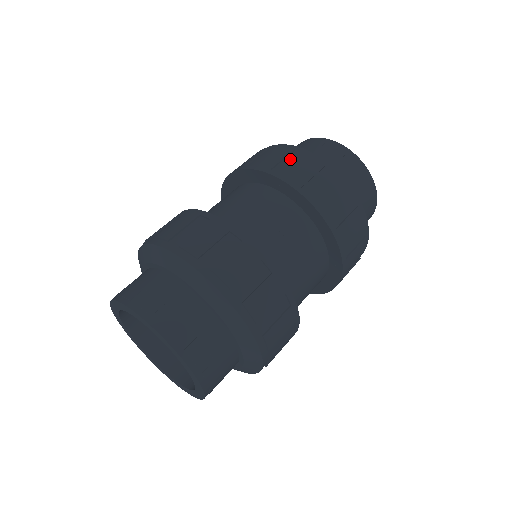
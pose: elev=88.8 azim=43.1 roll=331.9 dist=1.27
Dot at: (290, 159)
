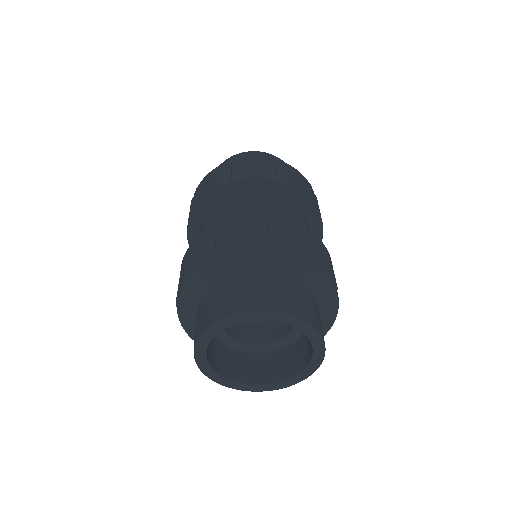
Dot at: (209, 181)
